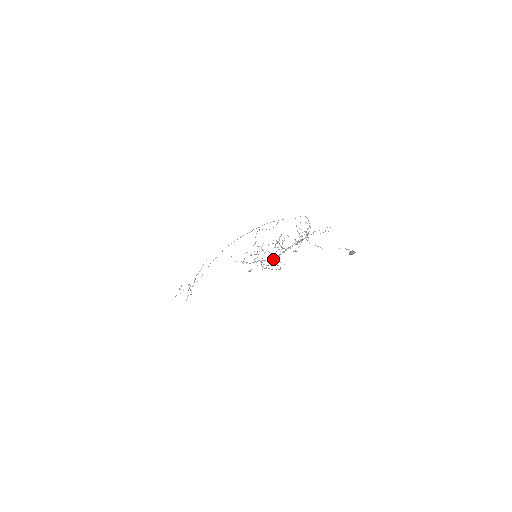
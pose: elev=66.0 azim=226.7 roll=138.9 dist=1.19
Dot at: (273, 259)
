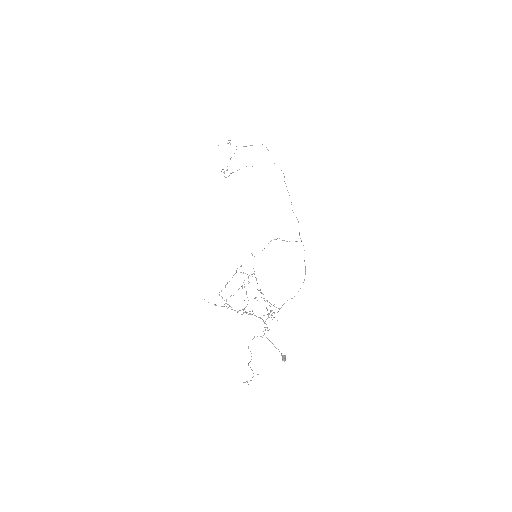
Dot at: occluded
